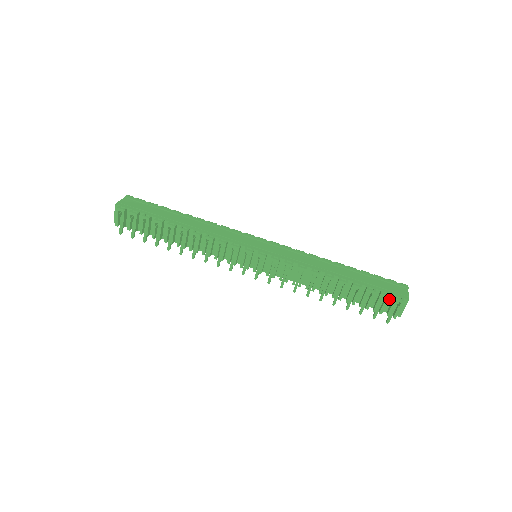
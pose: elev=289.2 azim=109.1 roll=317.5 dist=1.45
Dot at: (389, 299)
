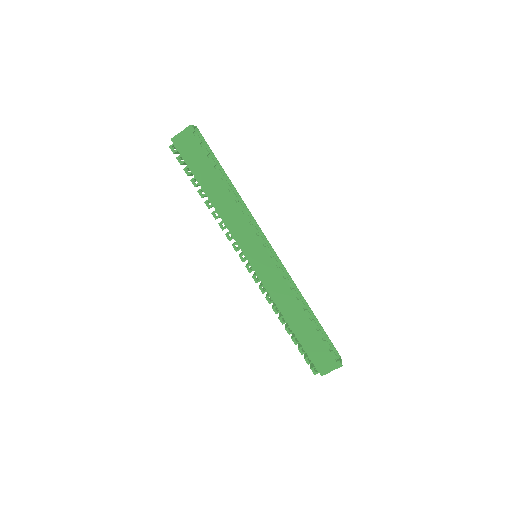
Dot at: occluded
